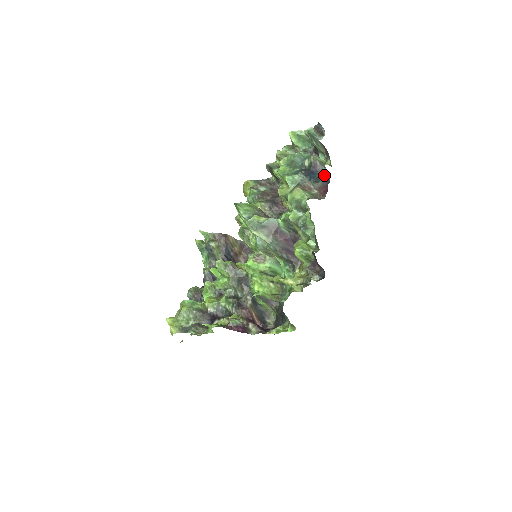
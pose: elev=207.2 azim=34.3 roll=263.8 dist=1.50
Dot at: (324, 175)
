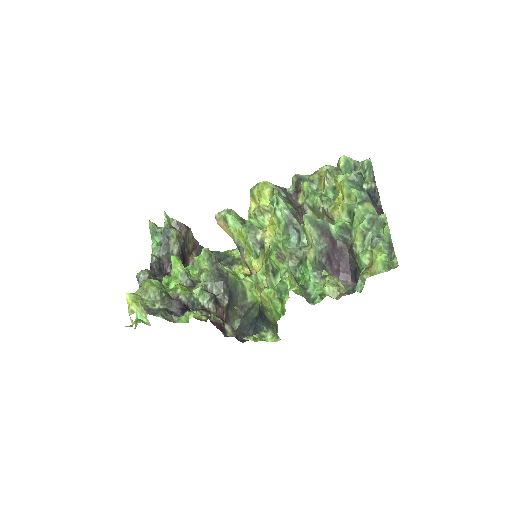
Dot at: (377, 203)
